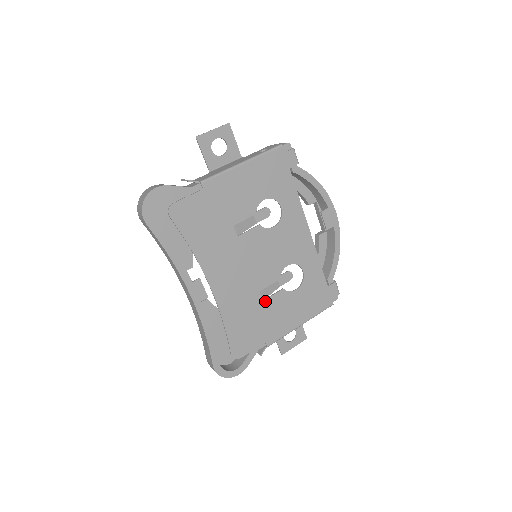
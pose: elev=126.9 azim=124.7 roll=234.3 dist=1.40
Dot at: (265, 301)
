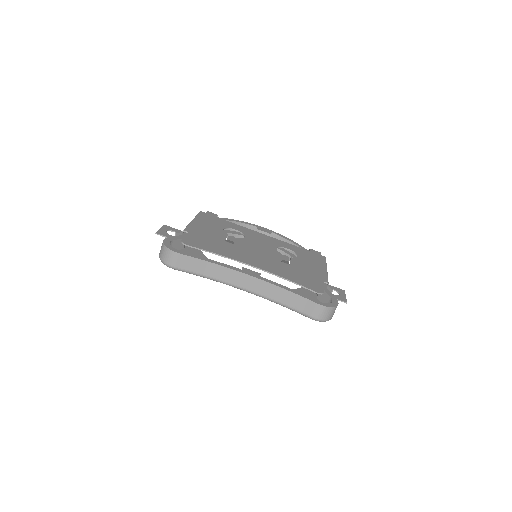
Dot at: (291, 265)
